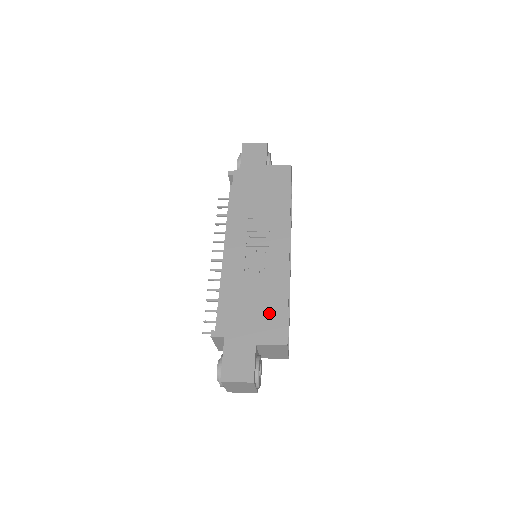
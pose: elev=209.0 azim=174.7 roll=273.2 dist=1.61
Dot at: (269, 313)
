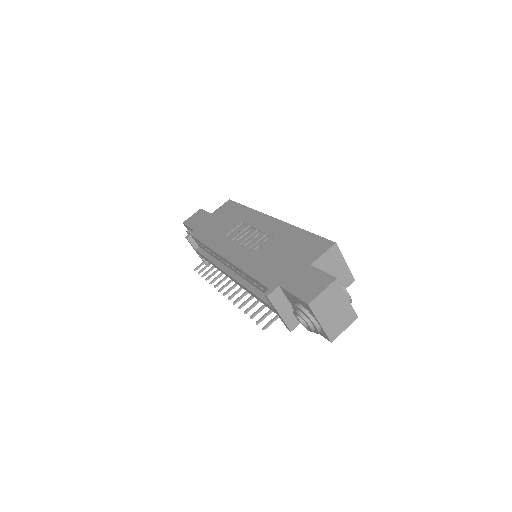
Dot at: (299, 246)
